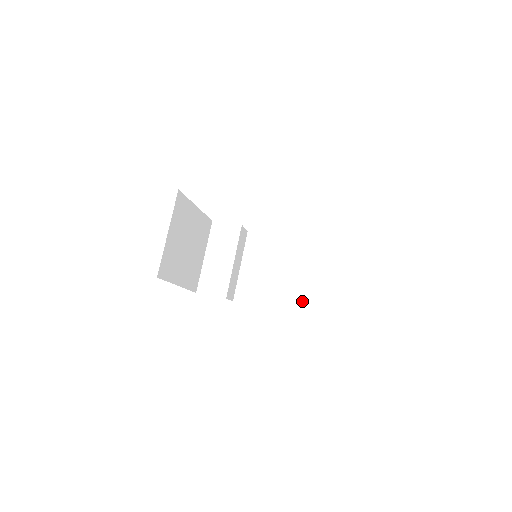
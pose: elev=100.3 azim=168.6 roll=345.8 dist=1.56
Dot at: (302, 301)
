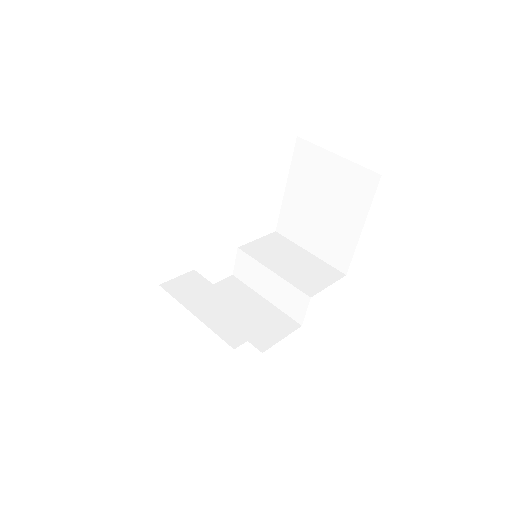
Dot at: (323, 276)
